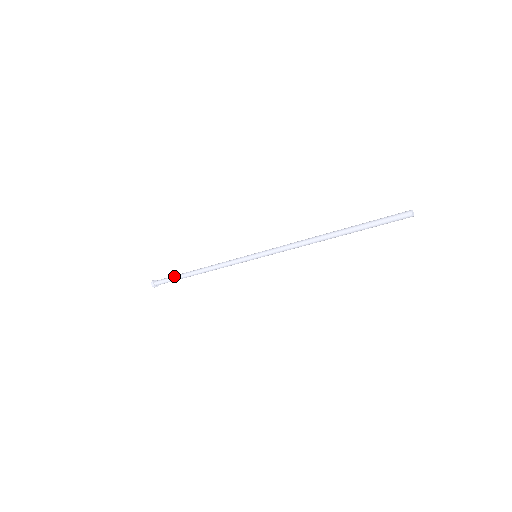
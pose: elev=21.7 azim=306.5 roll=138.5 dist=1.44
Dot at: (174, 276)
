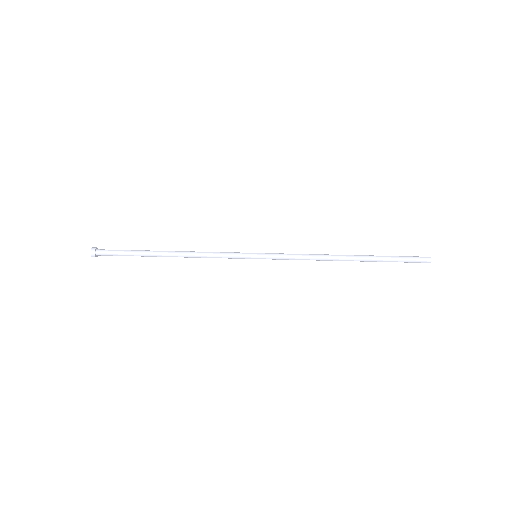
Dot at: (131, 254)
